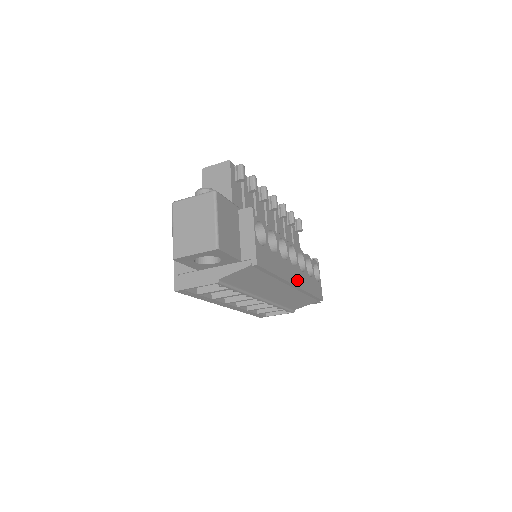
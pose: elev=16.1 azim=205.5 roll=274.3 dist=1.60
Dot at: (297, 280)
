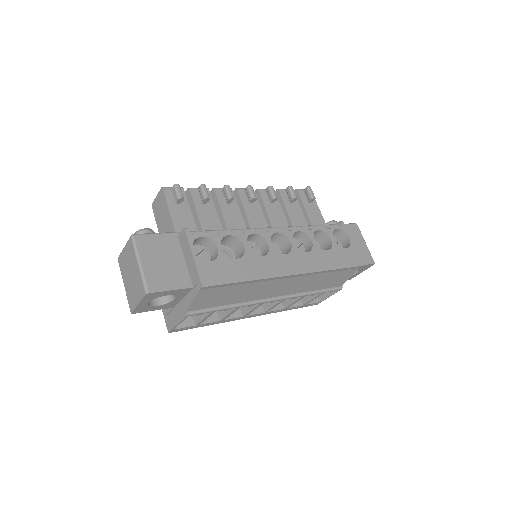
Dot at: (296, 267)
